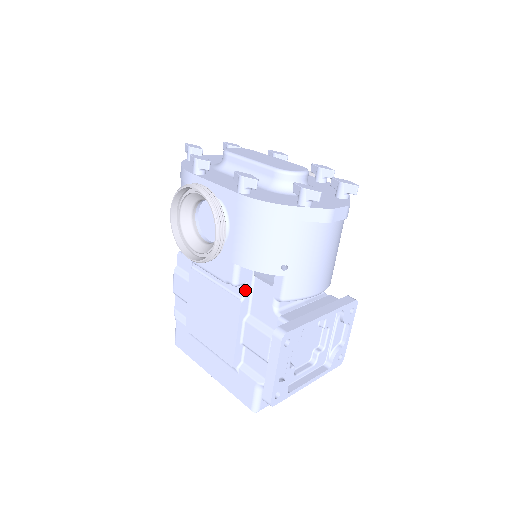
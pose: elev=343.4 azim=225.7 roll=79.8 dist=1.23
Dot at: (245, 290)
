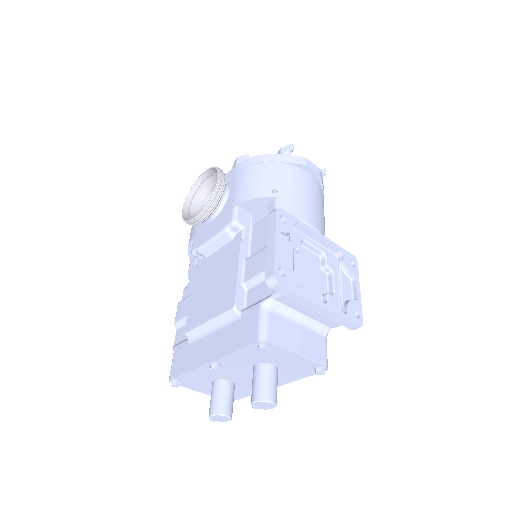
Dot at: (244, 232)
